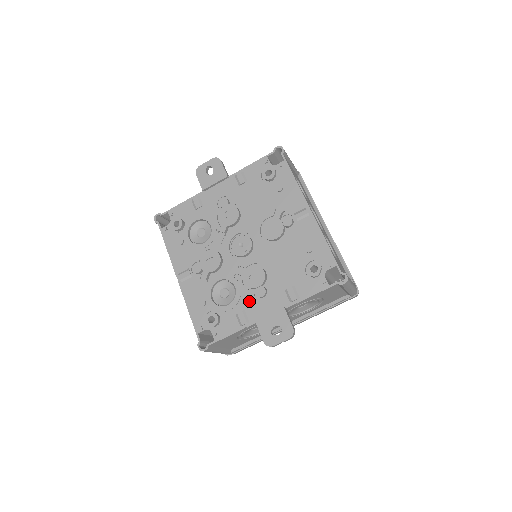
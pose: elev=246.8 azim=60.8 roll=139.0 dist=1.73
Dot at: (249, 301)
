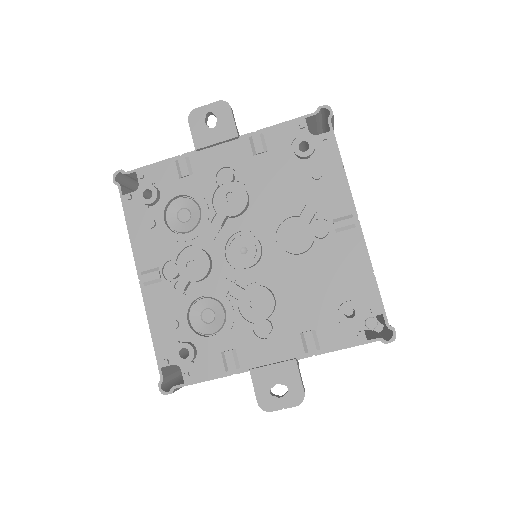
Dot at: (244, 337)
